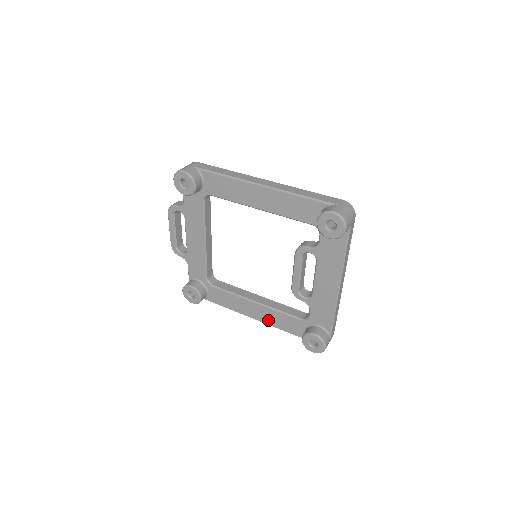
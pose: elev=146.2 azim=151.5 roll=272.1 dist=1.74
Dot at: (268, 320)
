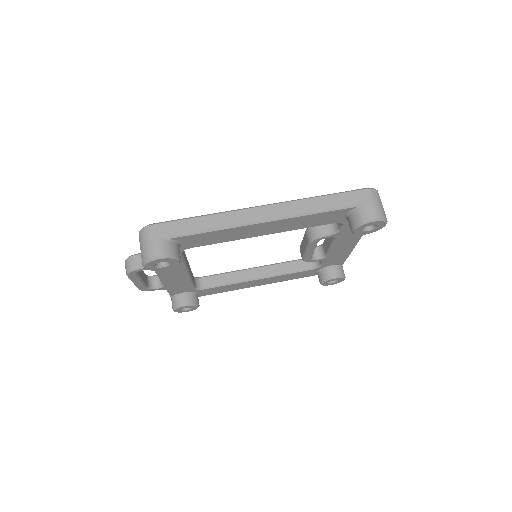
Dot at: (274, 281)
